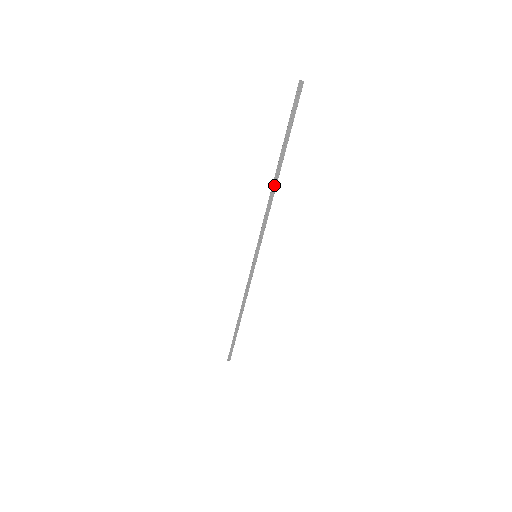
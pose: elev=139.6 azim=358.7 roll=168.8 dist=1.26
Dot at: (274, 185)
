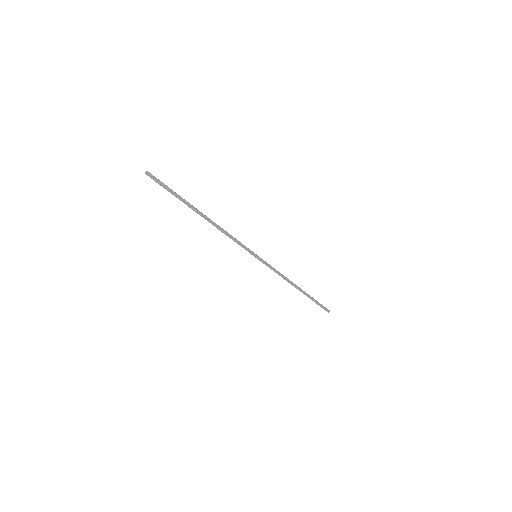
Dot at: (209, 221)
